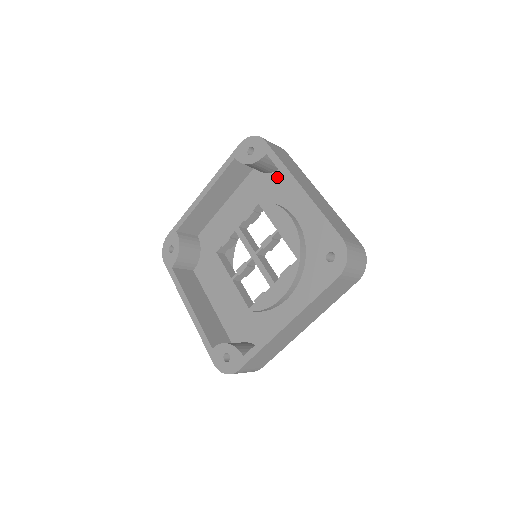
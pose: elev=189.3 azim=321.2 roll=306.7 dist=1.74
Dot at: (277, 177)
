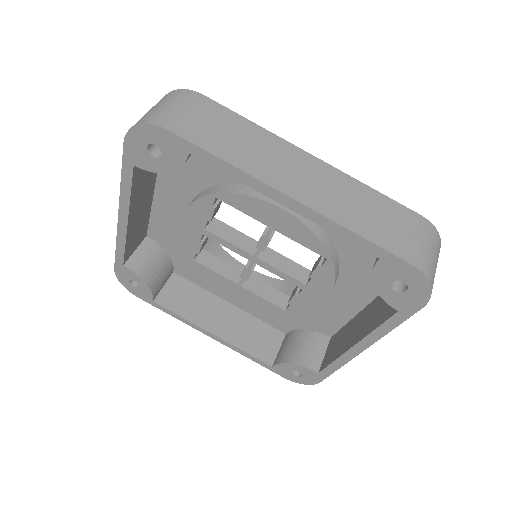
Dot at: occluded
